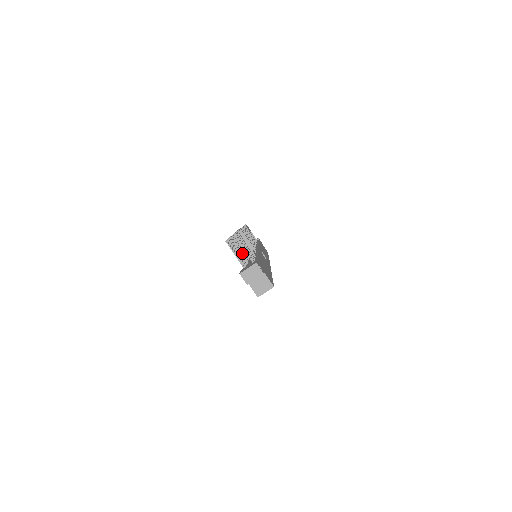
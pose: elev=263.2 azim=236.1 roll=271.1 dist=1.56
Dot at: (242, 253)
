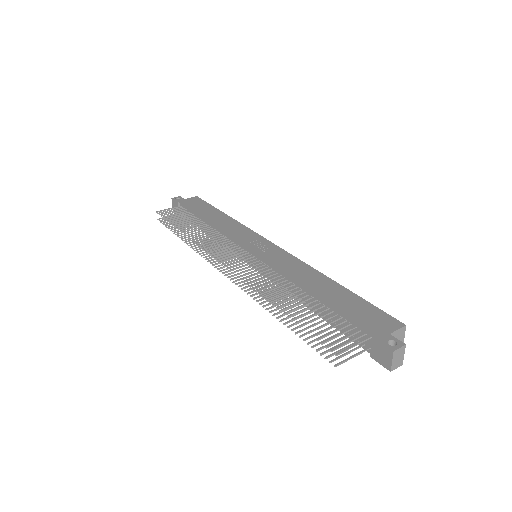
Dot at: (301, 312)
